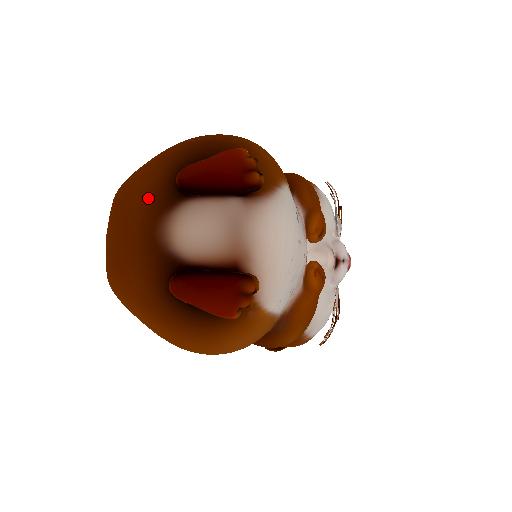
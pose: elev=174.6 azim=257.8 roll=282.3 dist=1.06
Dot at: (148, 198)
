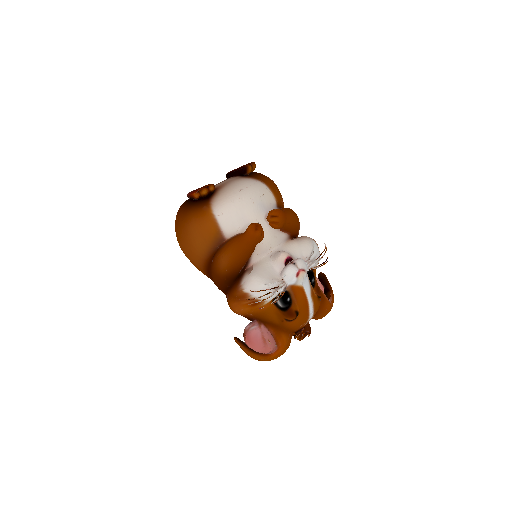
Dot at: occluded
